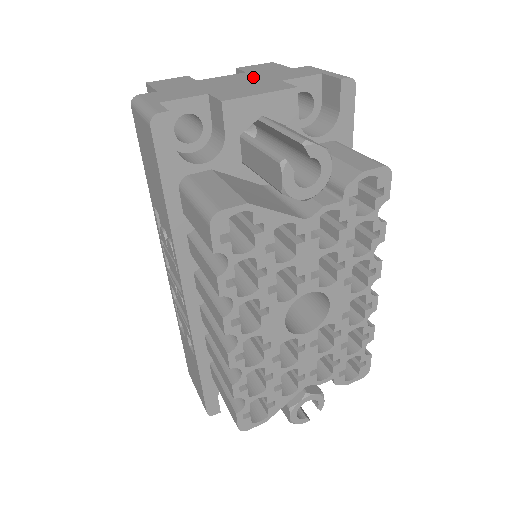
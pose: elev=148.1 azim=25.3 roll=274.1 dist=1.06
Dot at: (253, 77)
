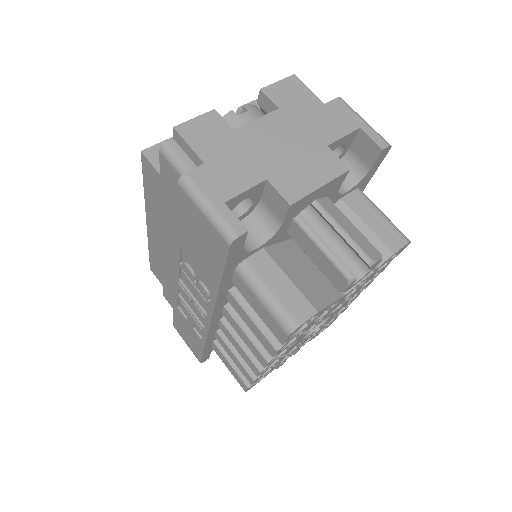
Dot at: (293, 129)
